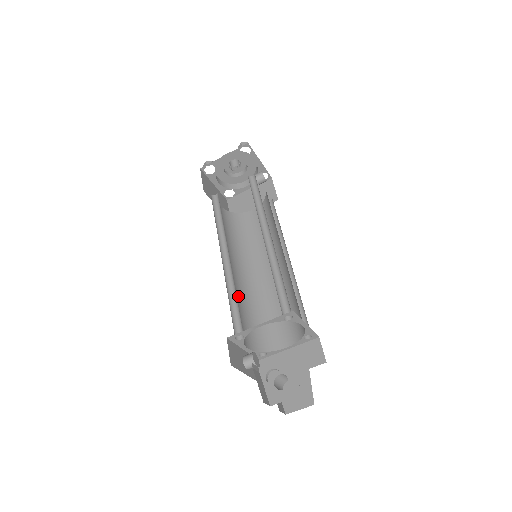
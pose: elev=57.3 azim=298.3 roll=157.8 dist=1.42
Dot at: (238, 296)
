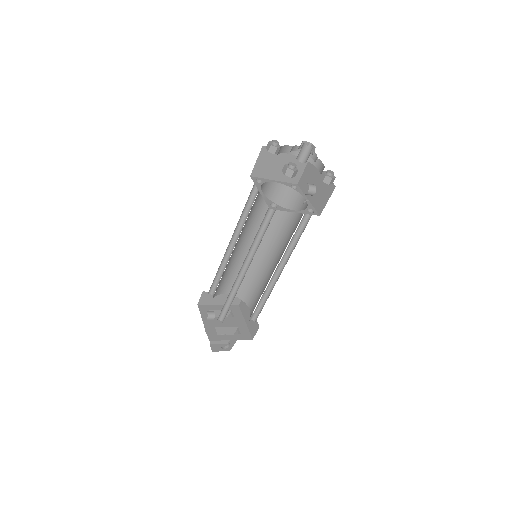
Dot at: occluded
